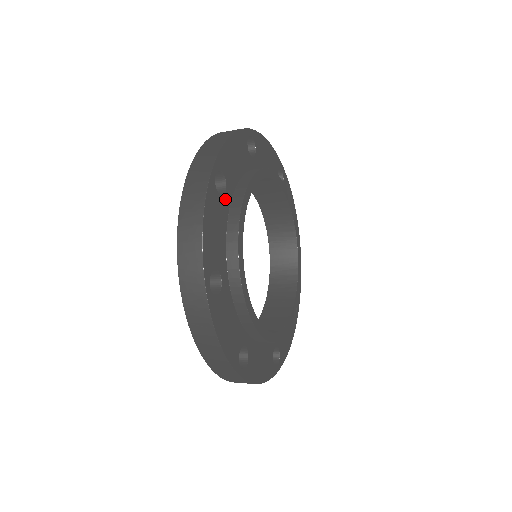
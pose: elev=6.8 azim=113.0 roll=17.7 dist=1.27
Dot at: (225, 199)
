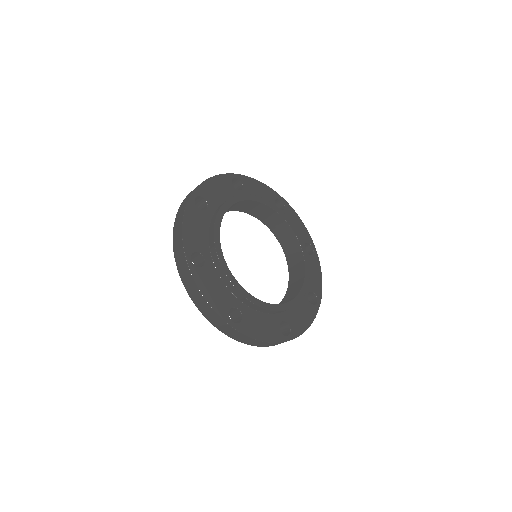
Dot at: (236, 192)
